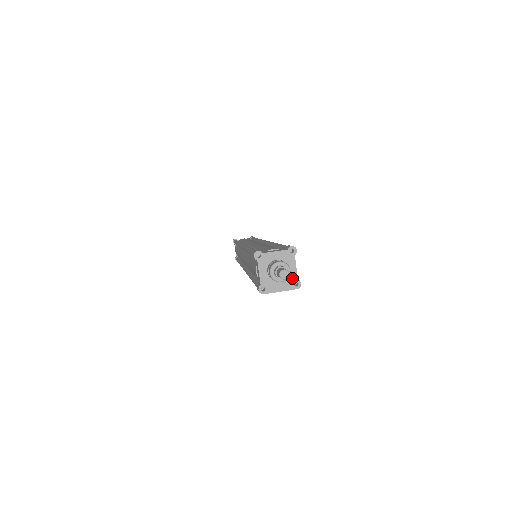
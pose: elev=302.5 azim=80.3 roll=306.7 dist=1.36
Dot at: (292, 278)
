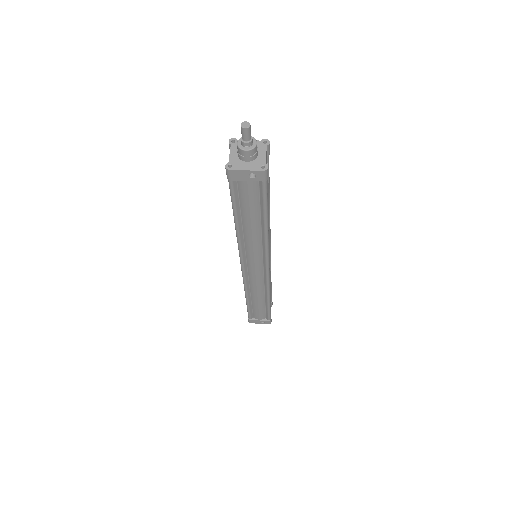
Dot at: (260, 162)
